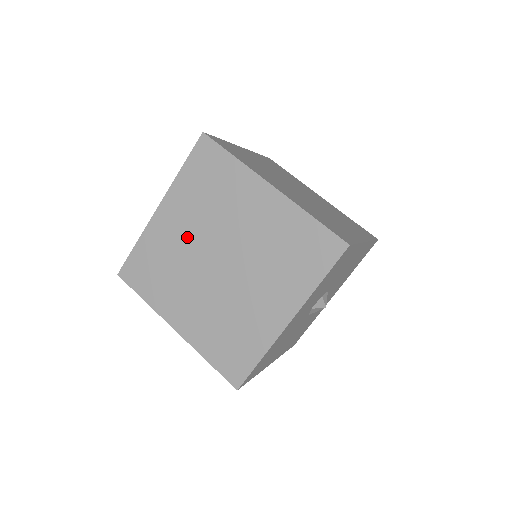
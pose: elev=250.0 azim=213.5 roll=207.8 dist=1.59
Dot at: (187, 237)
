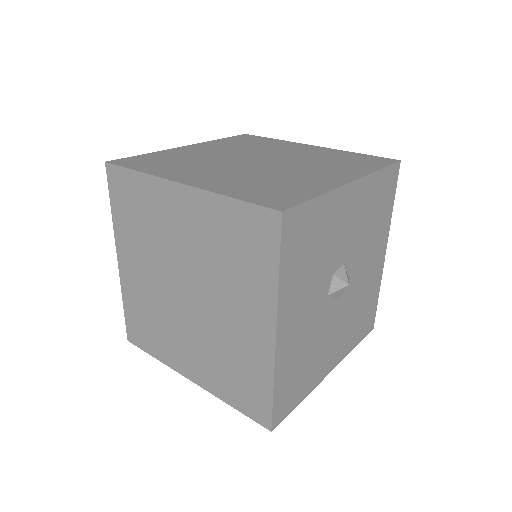
Dot at: (150, 279)
